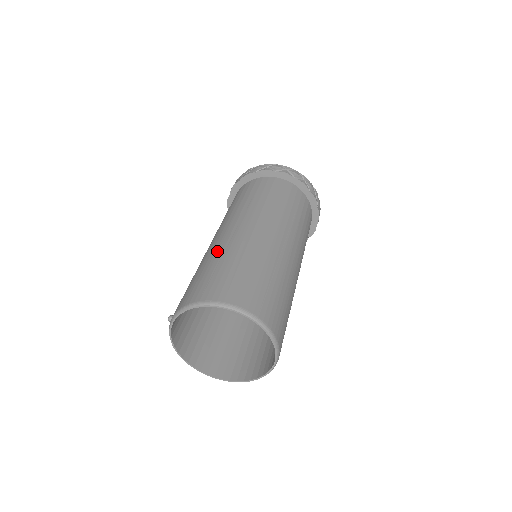
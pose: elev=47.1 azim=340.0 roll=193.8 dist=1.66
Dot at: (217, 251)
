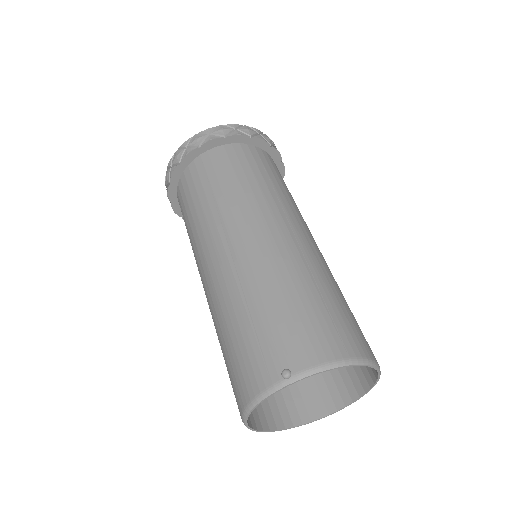
Dot at: (299, 268)
